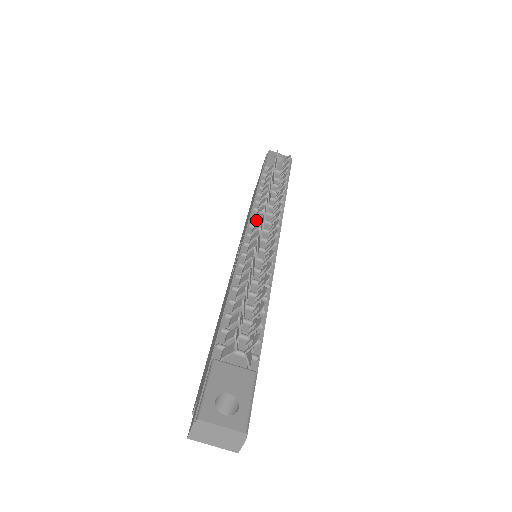
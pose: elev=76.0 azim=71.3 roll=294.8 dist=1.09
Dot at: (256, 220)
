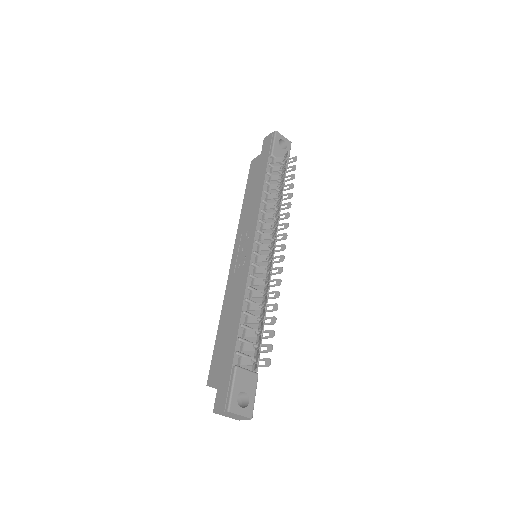
Dot at: (264, 228)
